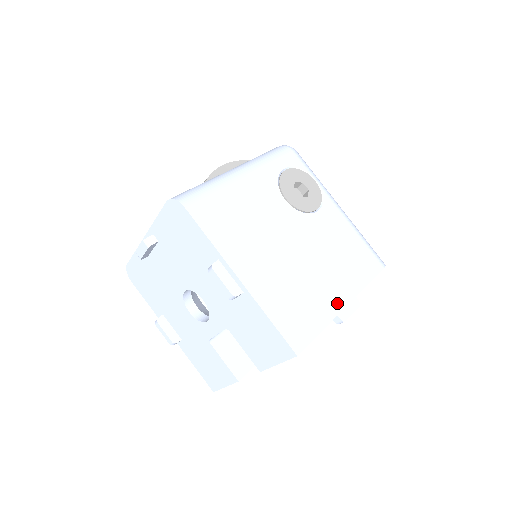
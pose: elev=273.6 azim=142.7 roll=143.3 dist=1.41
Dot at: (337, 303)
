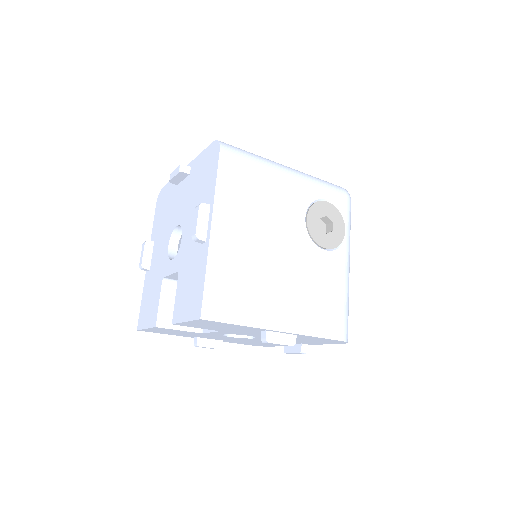
Dot at: (274, 321)
